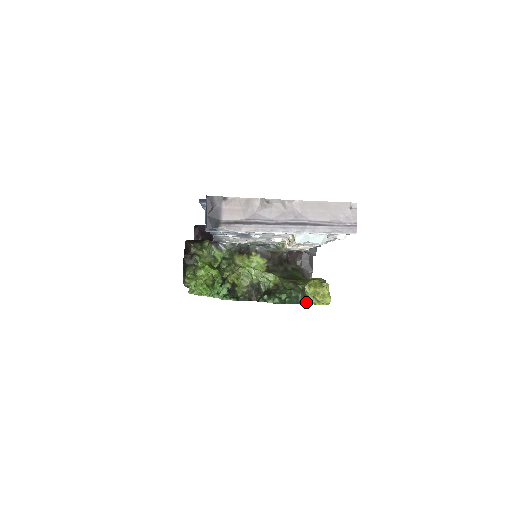
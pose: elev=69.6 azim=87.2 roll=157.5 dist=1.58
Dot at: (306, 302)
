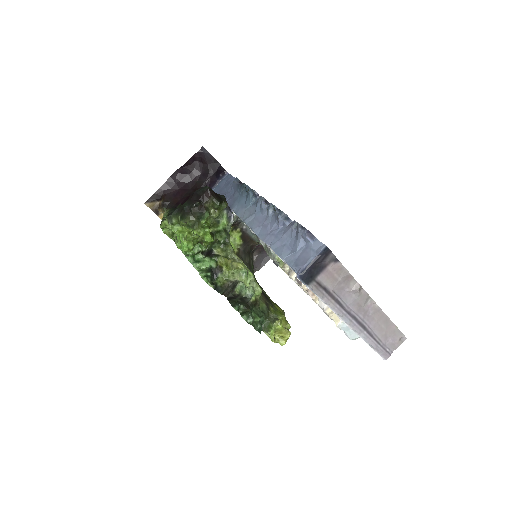
Dot at: (265, 331)
